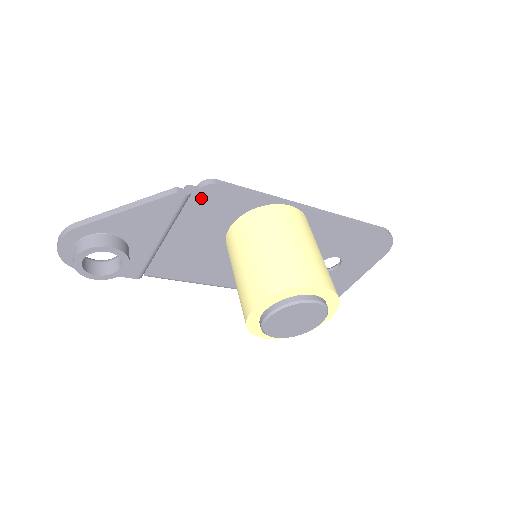
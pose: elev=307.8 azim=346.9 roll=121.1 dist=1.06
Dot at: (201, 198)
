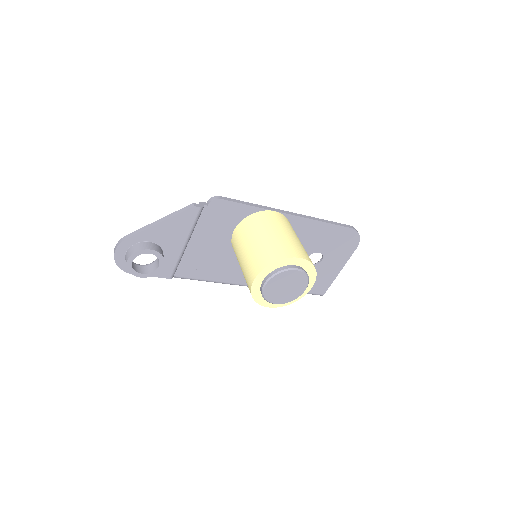
Dot at: (211, 210)
